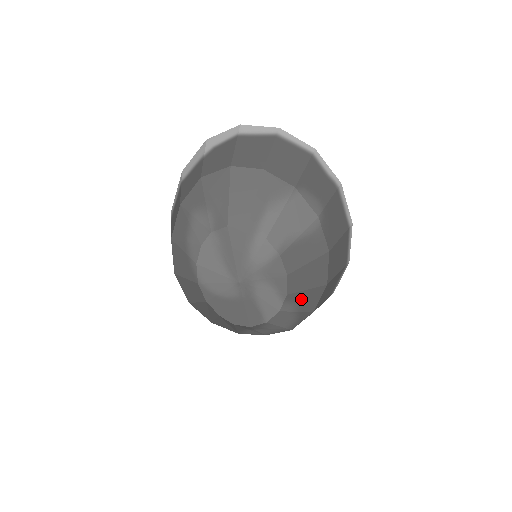
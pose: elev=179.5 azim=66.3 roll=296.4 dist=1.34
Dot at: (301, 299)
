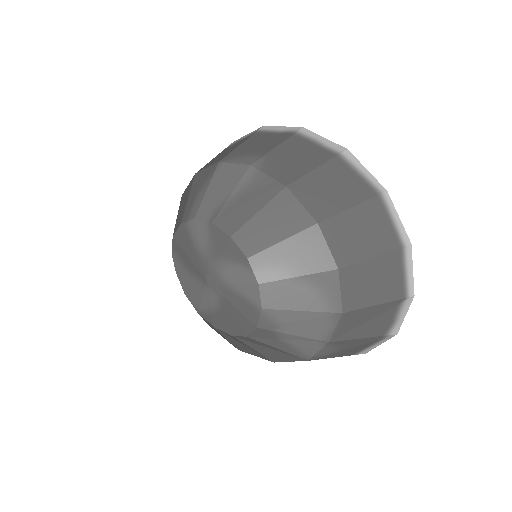
Dot at: (285, 257)
